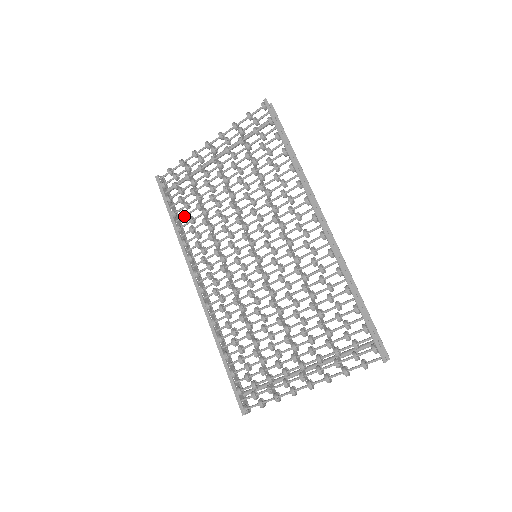
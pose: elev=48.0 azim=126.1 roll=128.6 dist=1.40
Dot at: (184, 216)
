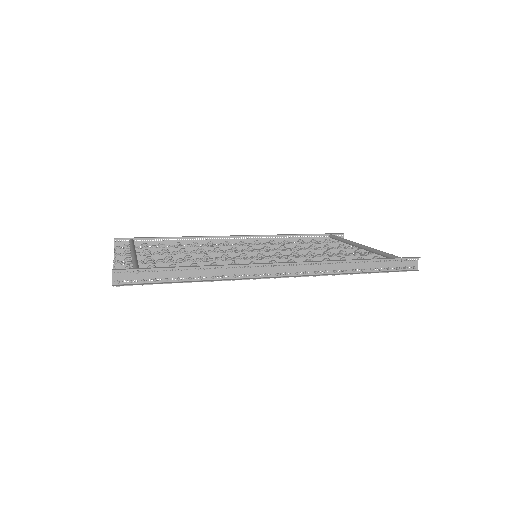
Dot at: occluded
